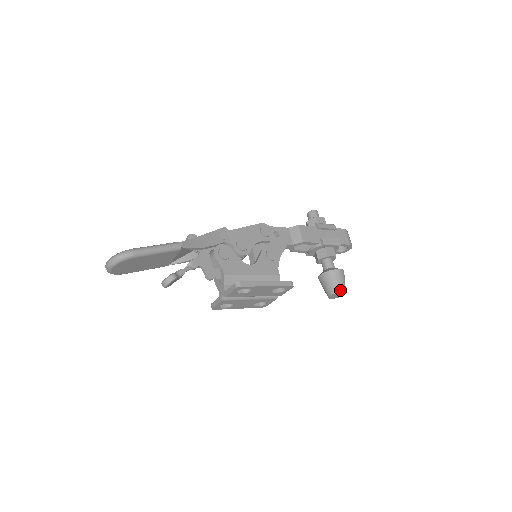
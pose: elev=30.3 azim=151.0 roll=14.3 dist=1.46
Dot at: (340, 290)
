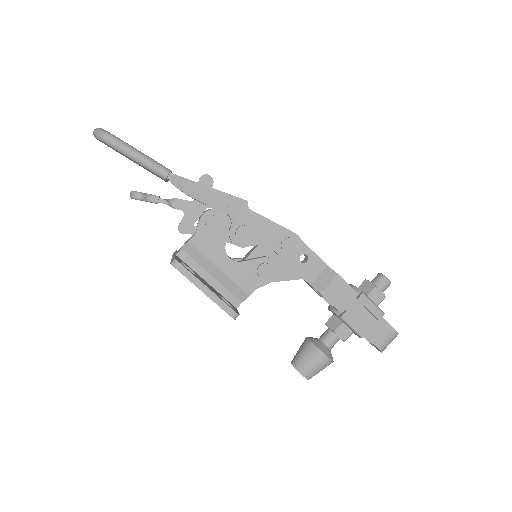
Dot at: (302, 371)
